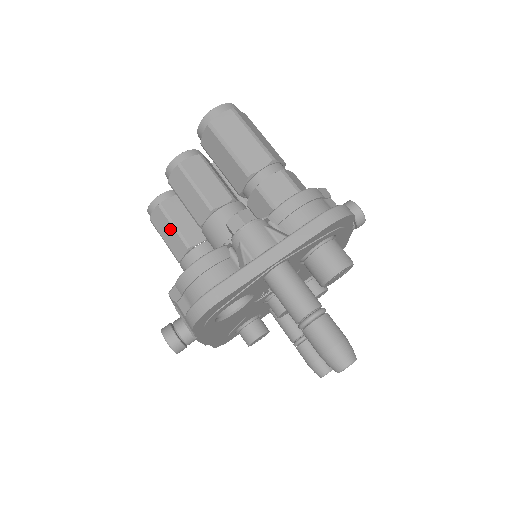
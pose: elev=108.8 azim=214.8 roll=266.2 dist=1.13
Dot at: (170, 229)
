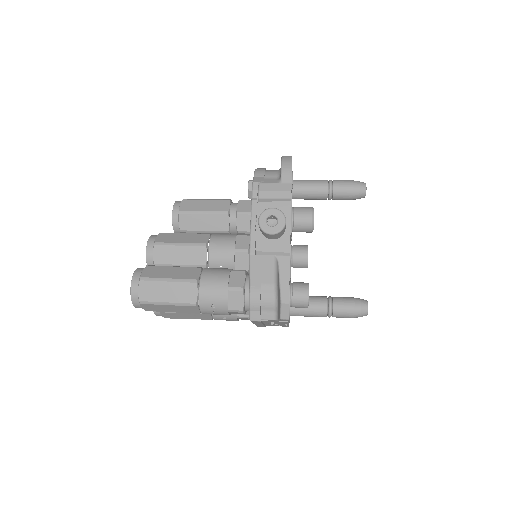
Dot at: (172, 269)
